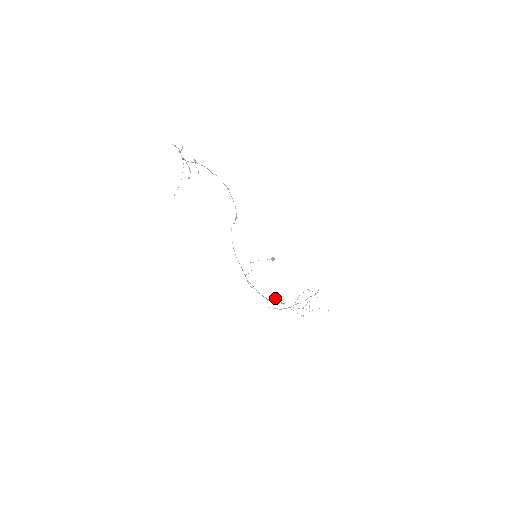
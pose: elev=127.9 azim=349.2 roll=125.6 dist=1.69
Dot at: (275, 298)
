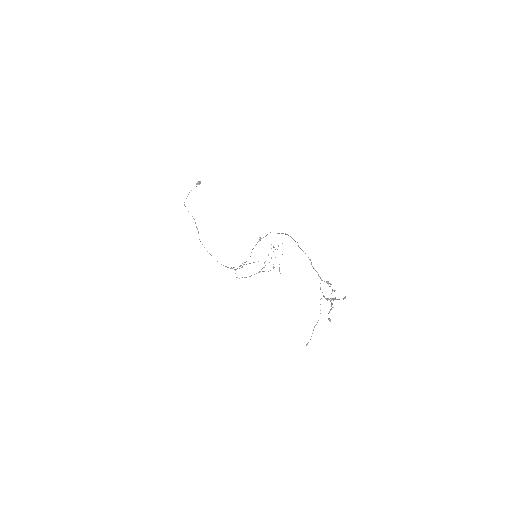
Dot at: (241, 265)
